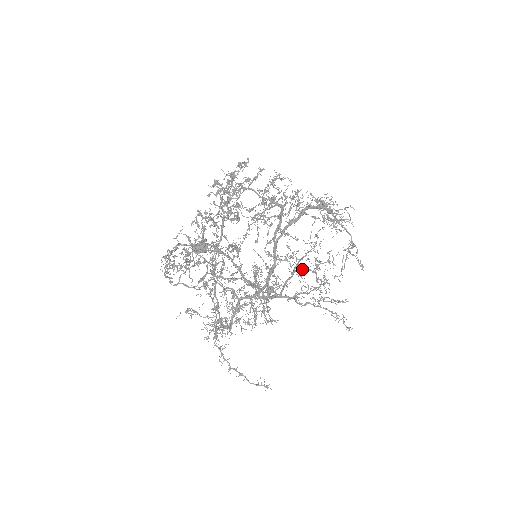
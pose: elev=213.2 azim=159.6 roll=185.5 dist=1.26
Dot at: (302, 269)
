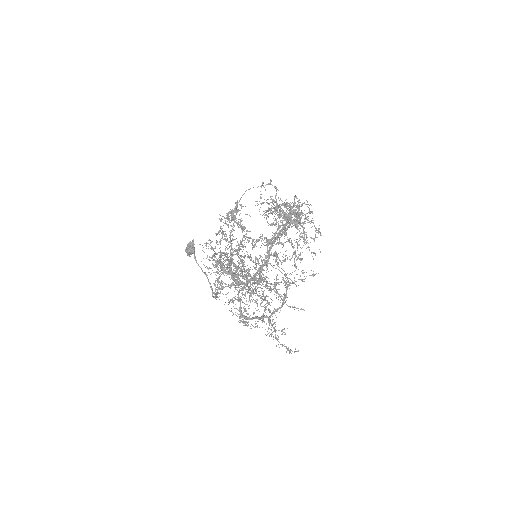
Dot at: occluded
